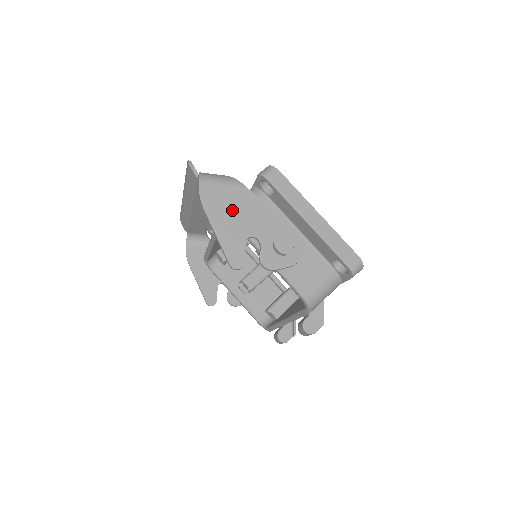
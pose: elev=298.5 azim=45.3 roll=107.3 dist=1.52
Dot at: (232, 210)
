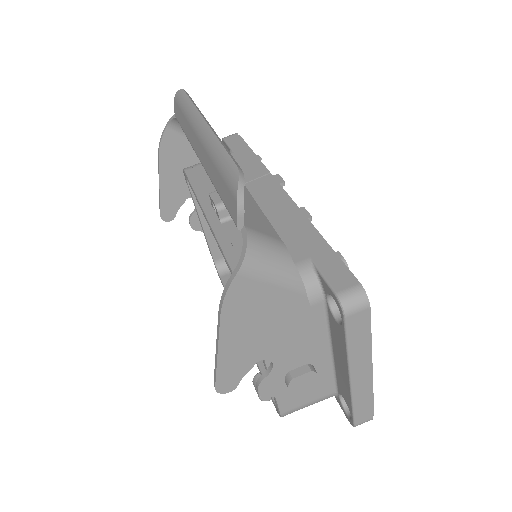
Dot at: (263, 323)
